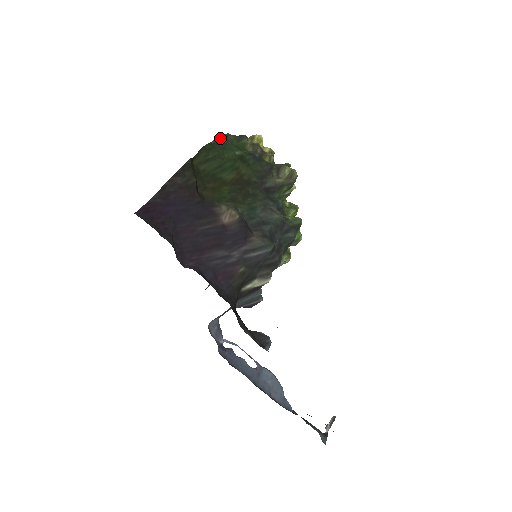
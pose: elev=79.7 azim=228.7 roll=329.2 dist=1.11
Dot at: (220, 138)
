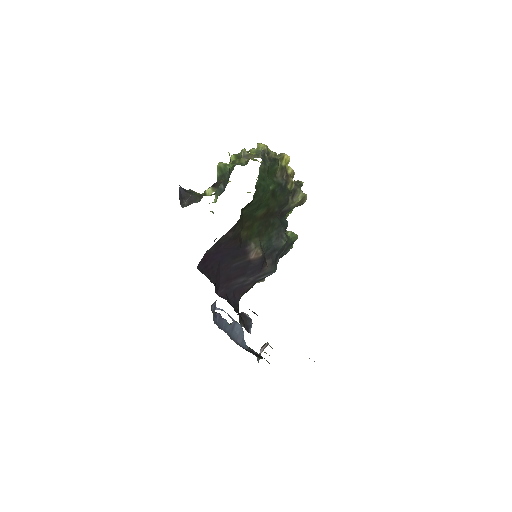
Dot at: (260, 170)
